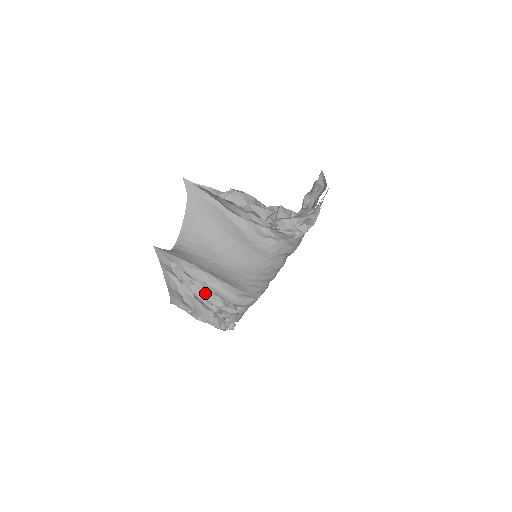
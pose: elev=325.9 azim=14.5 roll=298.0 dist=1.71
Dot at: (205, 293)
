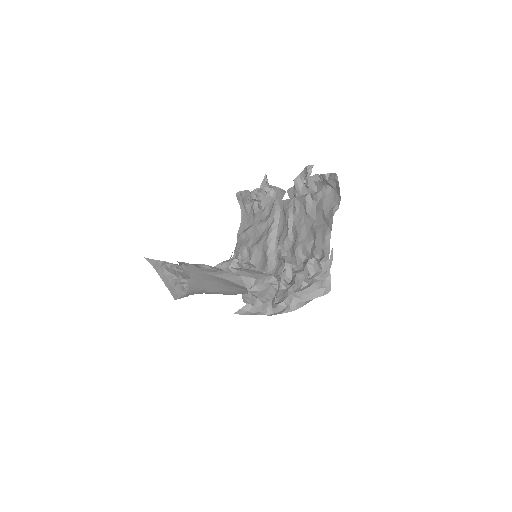
Dot at: occluded
